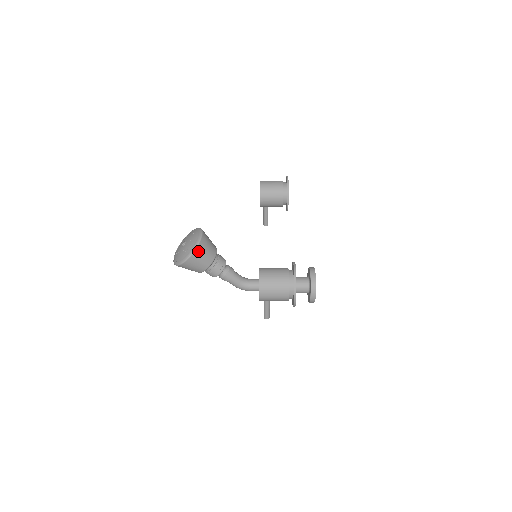
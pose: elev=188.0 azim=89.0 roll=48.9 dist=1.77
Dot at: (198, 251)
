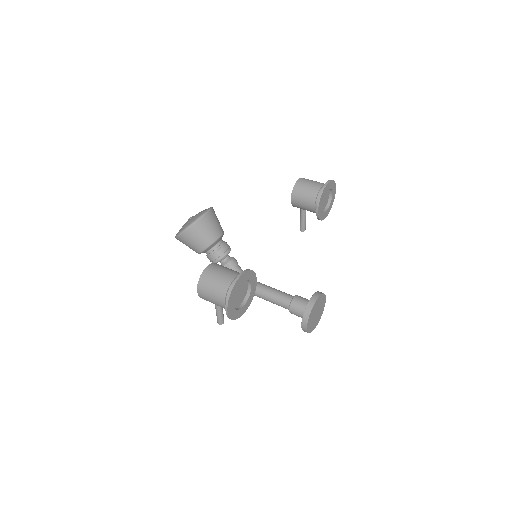
Dot at: (193, 229)
